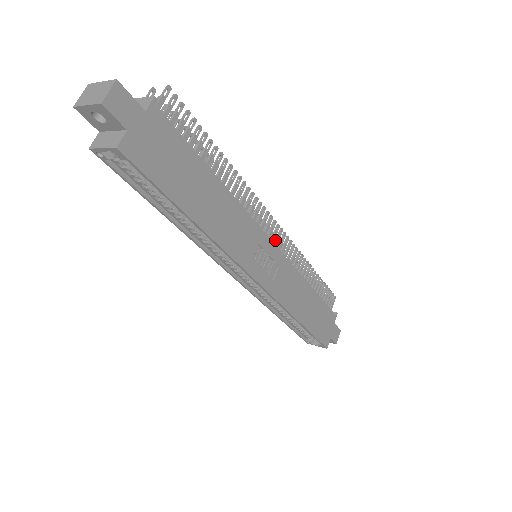
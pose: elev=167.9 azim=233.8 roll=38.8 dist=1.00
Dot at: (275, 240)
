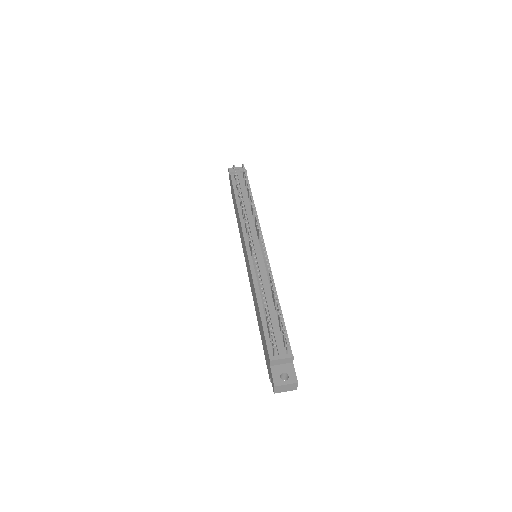
Dot at: occluded
